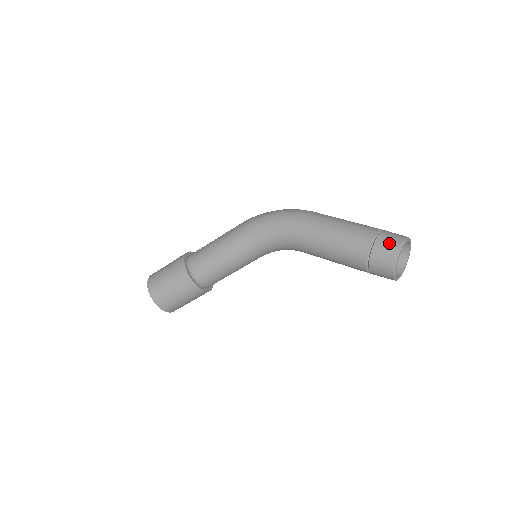
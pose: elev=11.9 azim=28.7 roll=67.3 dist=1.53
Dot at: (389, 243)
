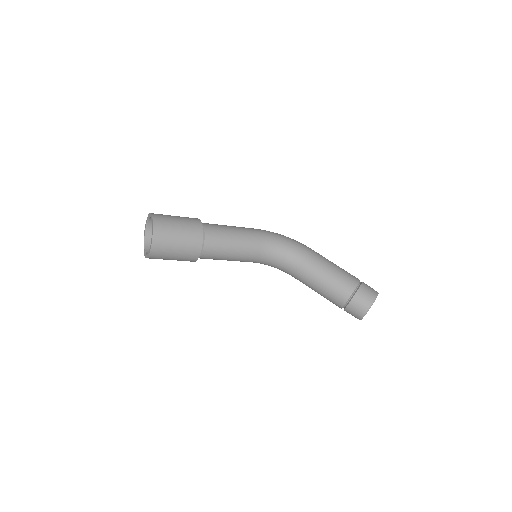
Dot at: occluded
